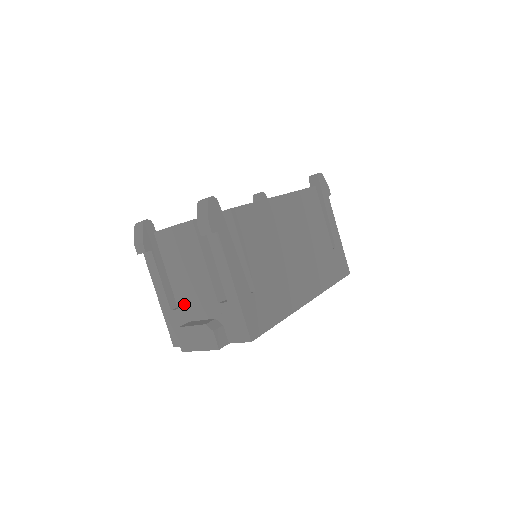
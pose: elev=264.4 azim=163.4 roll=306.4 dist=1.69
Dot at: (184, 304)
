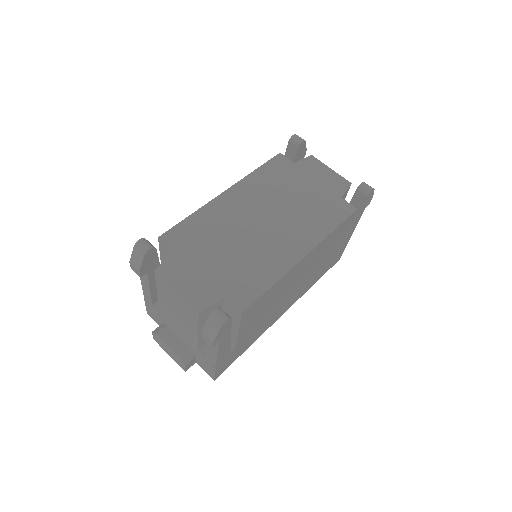
Dot at: (167, 318)
